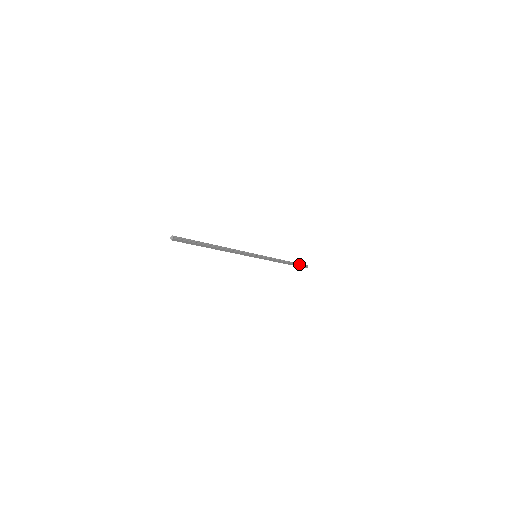
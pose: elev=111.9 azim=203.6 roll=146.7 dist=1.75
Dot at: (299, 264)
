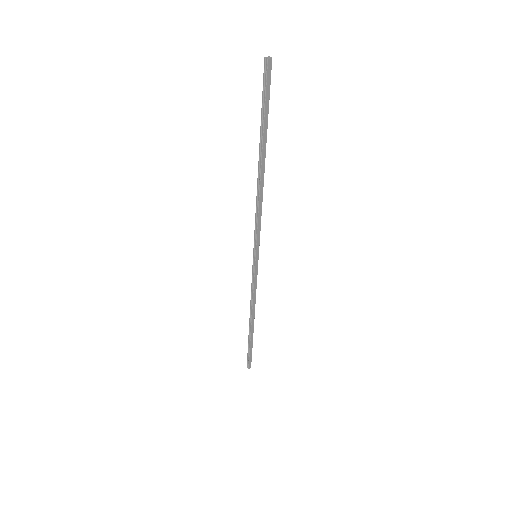
Dot at: (250, 348)
